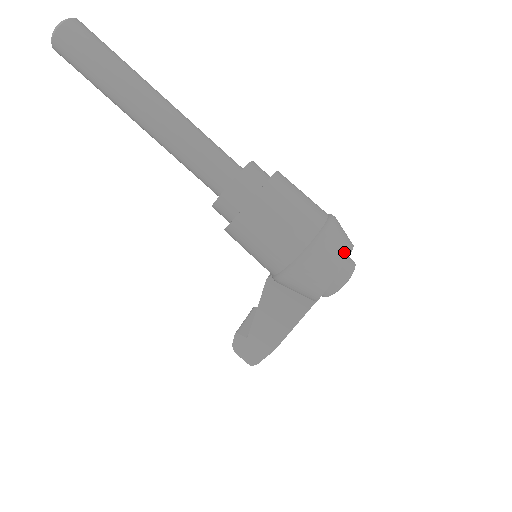
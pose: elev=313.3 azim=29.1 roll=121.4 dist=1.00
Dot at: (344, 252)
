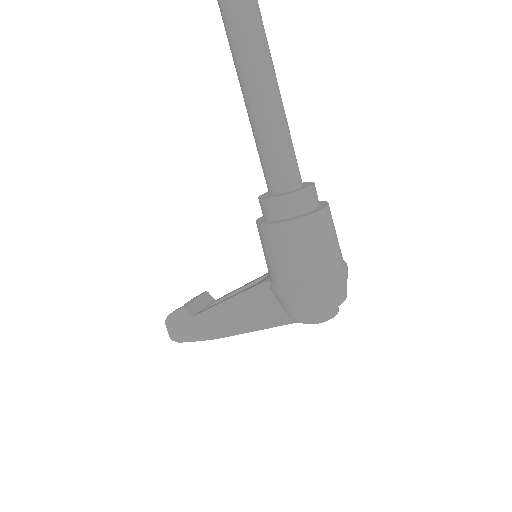
Dot at: (343, 297)
